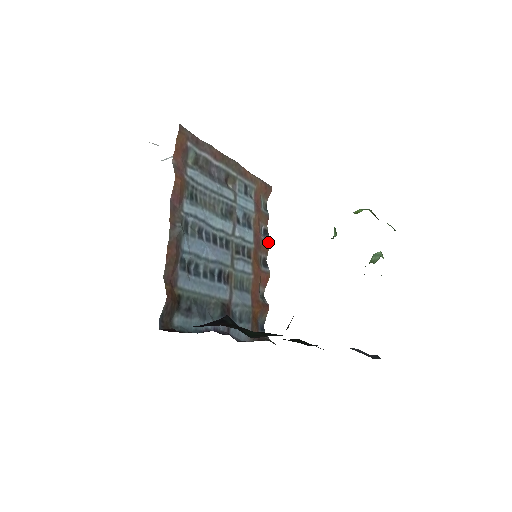
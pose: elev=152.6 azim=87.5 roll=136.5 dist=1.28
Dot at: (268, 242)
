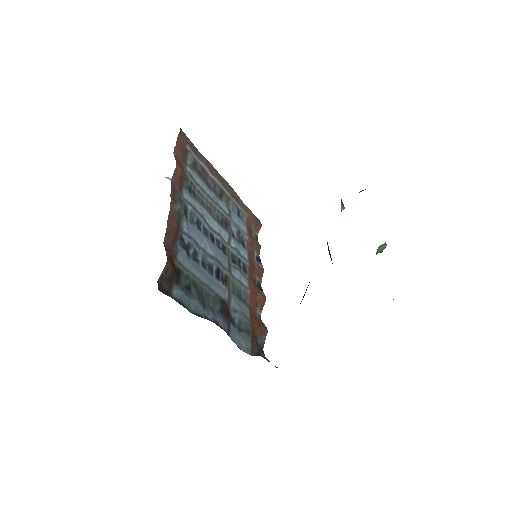
Dot at: (262, 268)
